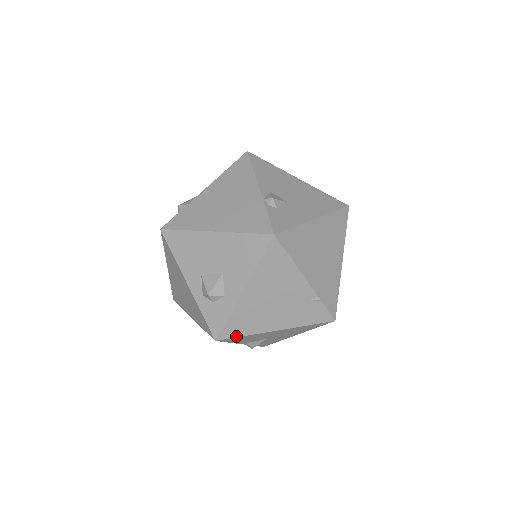
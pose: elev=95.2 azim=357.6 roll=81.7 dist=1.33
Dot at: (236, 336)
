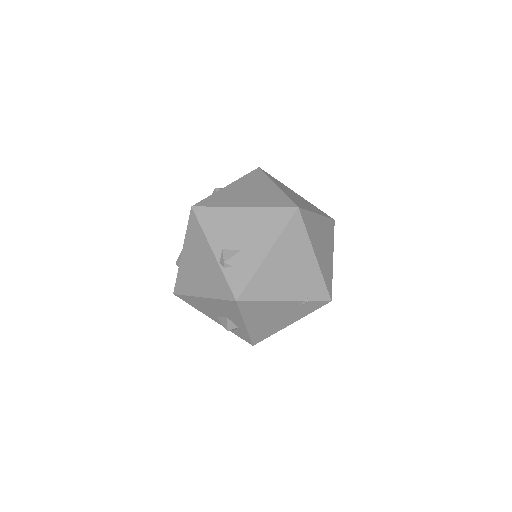
Dot at: occluded
